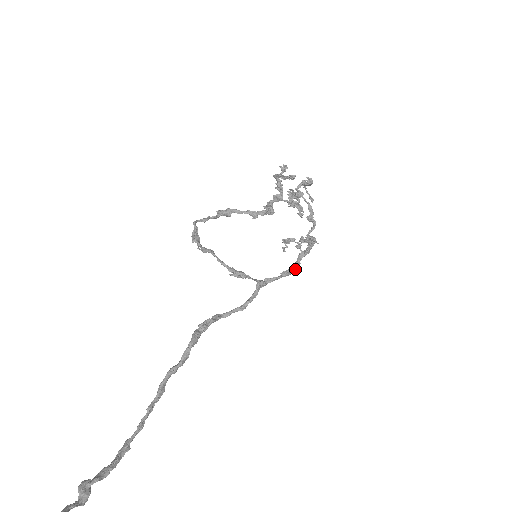
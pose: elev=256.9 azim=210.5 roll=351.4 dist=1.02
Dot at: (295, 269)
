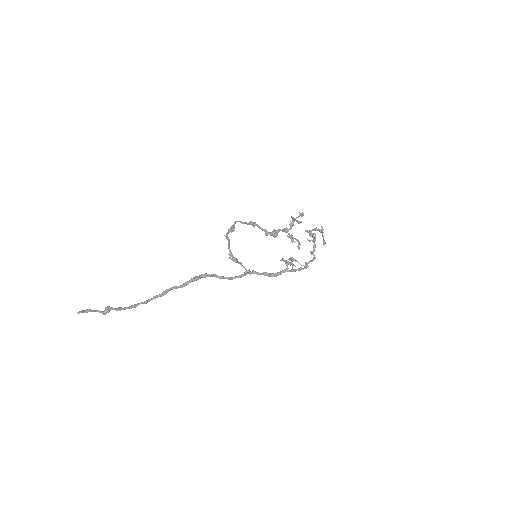
Dot at: (275, 275)
